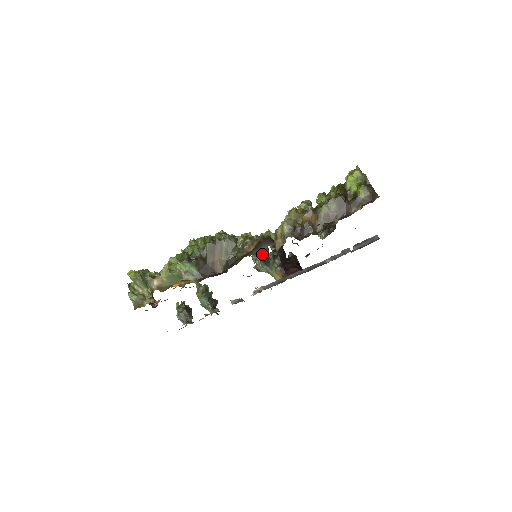
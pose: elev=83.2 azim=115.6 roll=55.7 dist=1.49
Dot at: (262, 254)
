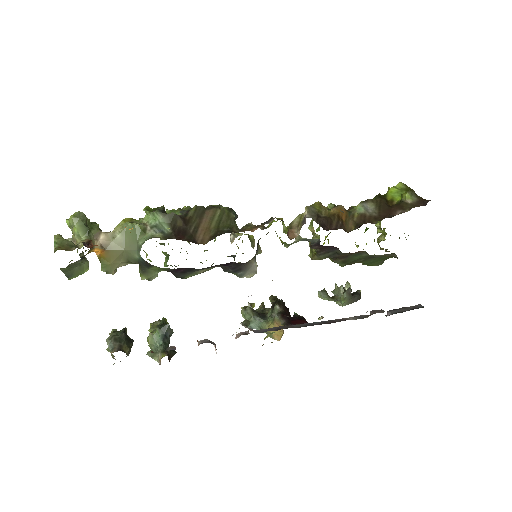
Dot at: occluded
